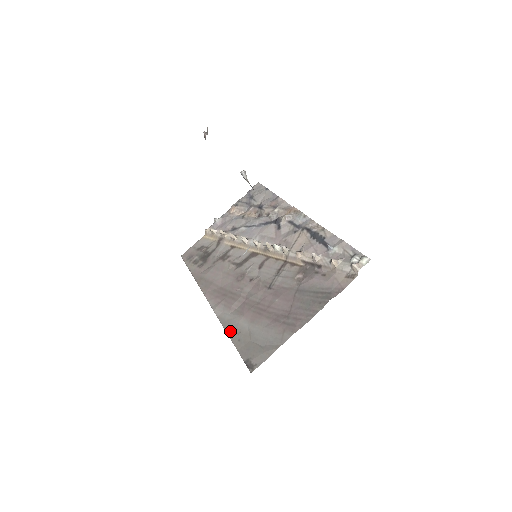
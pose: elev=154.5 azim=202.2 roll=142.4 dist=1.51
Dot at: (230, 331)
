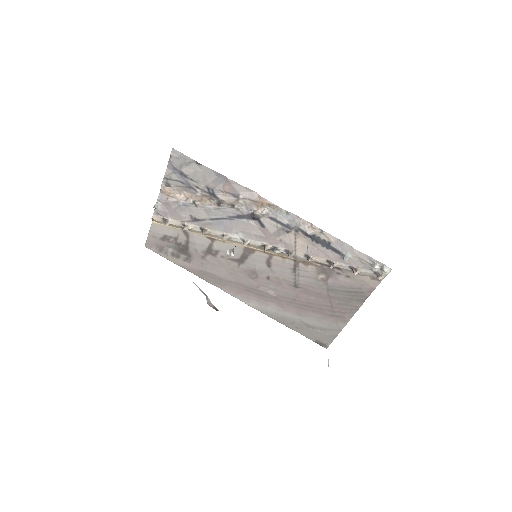
Dot at: (283, 322)
